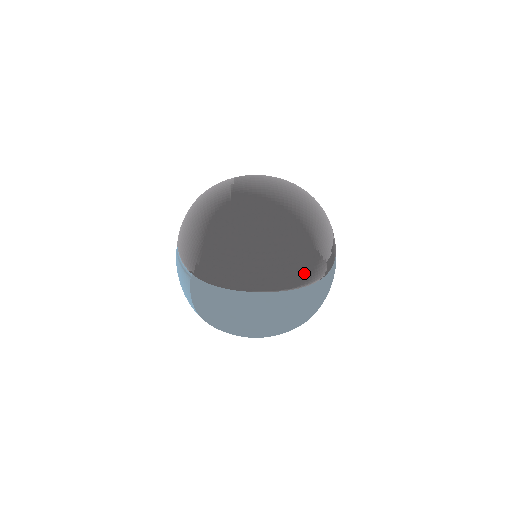
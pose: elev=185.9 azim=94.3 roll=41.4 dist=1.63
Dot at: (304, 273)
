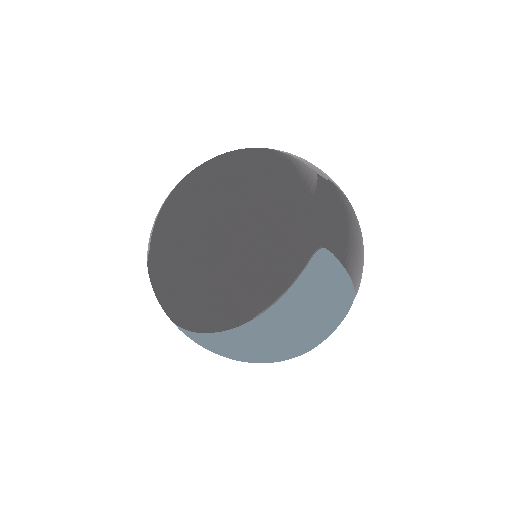
Dot at: (216, 315)
